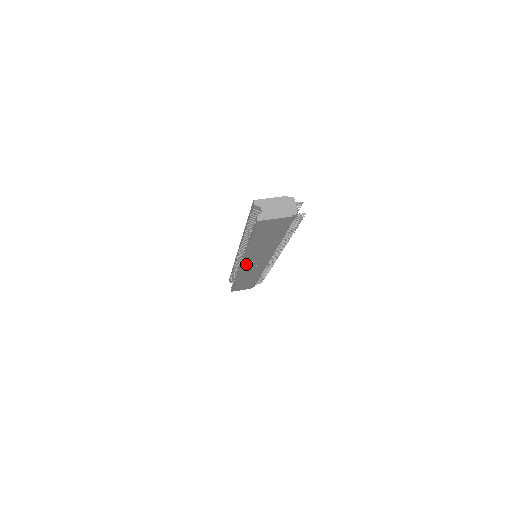
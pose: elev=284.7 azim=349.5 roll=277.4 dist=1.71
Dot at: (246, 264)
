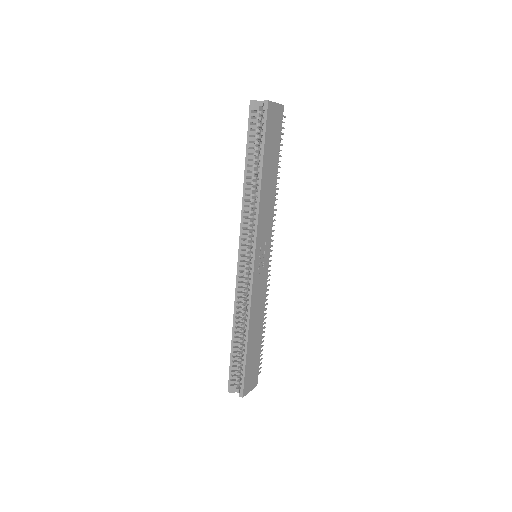
Dot at: (257, 255)
